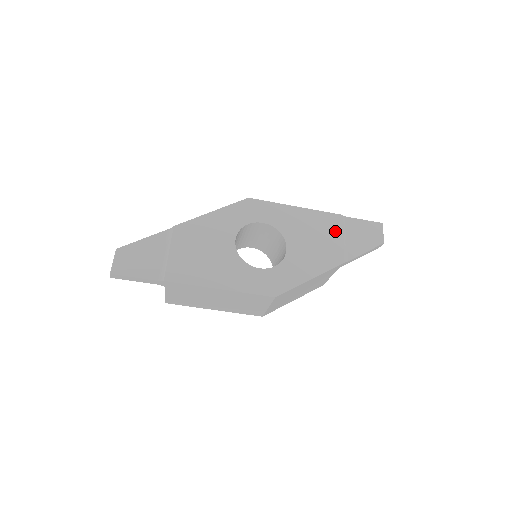
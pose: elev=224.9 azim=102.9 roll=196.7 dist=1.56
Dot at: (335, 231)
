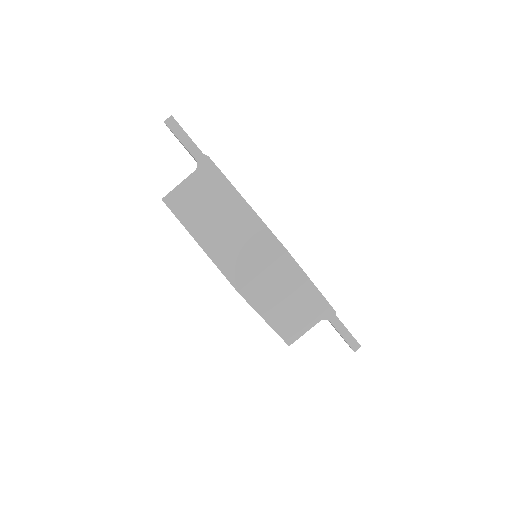
Dot at: occluded
